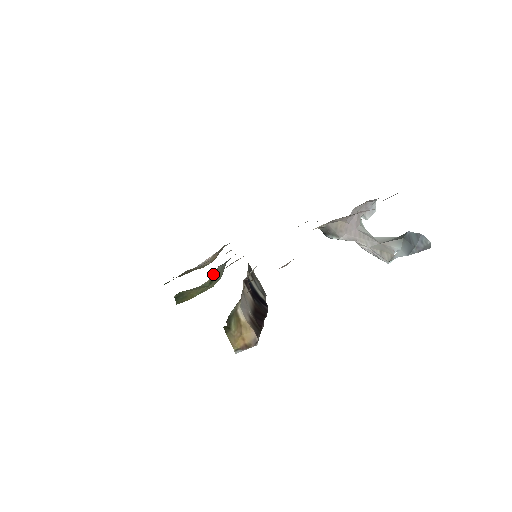
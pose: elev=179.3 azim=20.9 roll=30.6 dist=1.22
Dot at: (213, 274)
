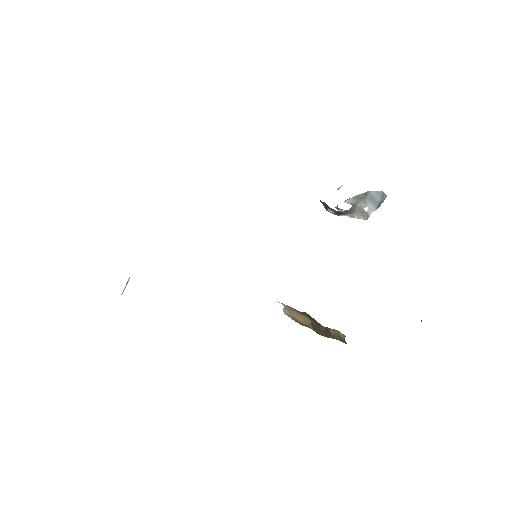
Dot at: occluded
